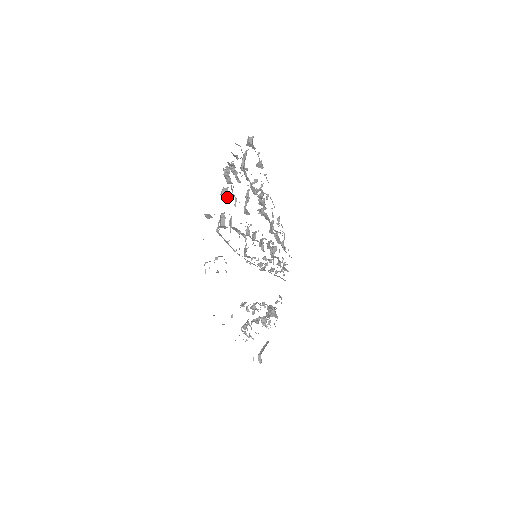
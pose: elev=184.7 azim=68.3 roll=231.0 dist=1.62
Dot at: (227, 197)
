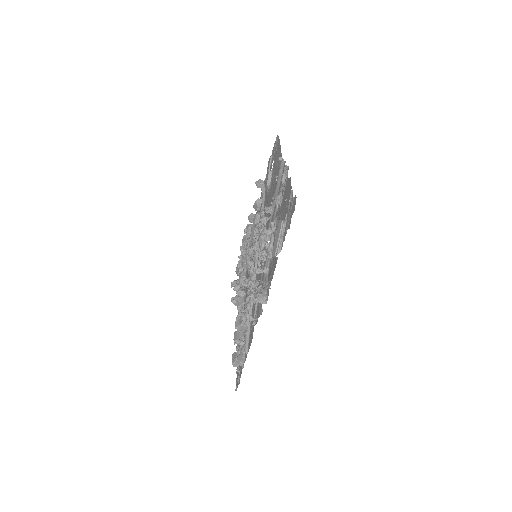
Dot at: occluded
